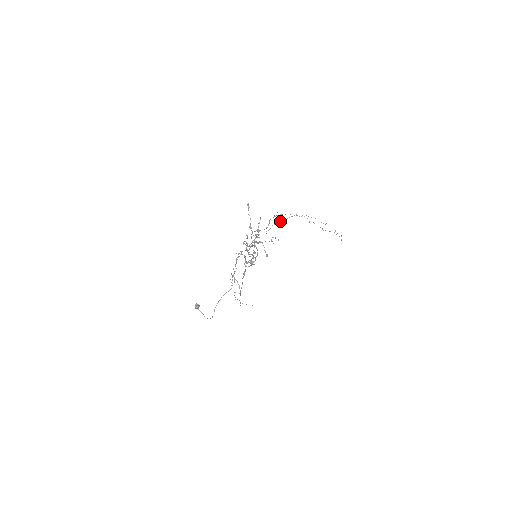
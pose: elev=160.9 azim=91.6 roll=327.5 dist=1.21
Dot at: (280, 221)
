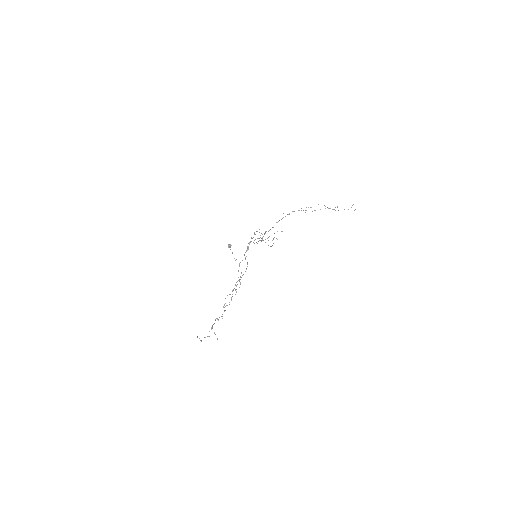
Dot at: occluded
